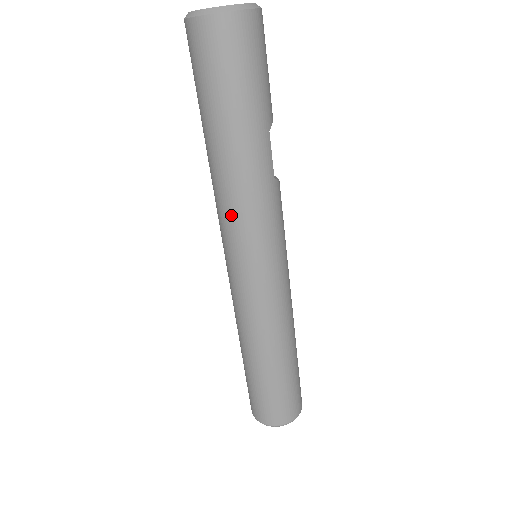
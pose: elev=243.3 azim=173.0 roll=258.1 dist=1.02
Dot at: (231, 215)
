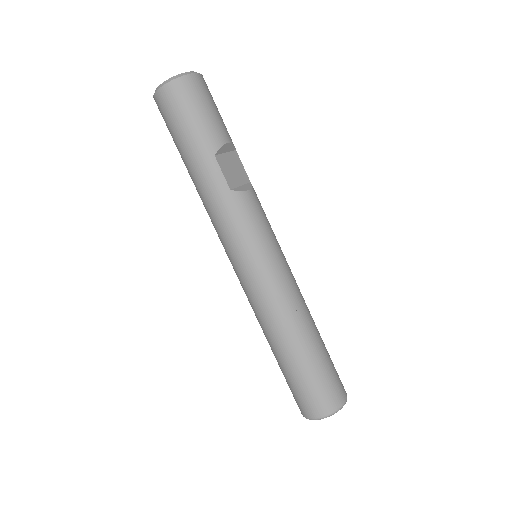
Dot at: (213, 224)
